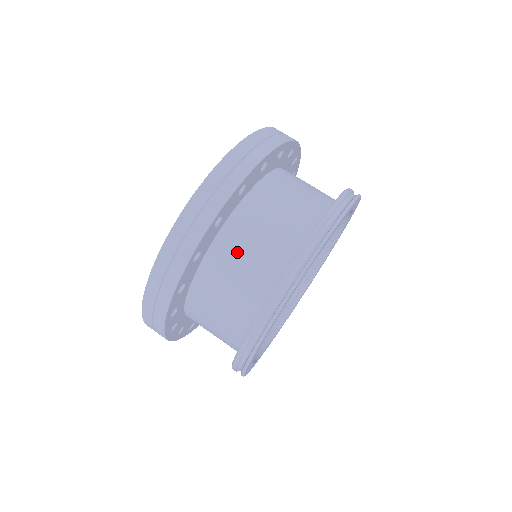
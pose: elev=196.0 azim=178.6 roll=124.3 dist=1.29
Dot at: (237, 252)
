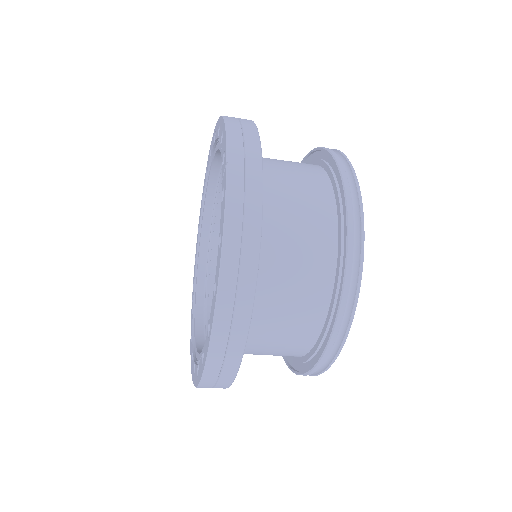
Dot at: (283, 227)
